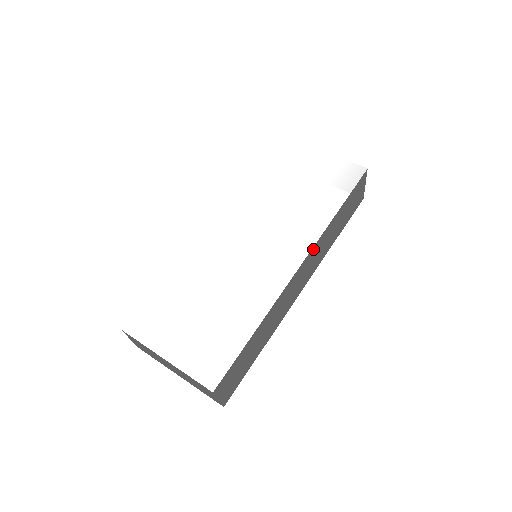
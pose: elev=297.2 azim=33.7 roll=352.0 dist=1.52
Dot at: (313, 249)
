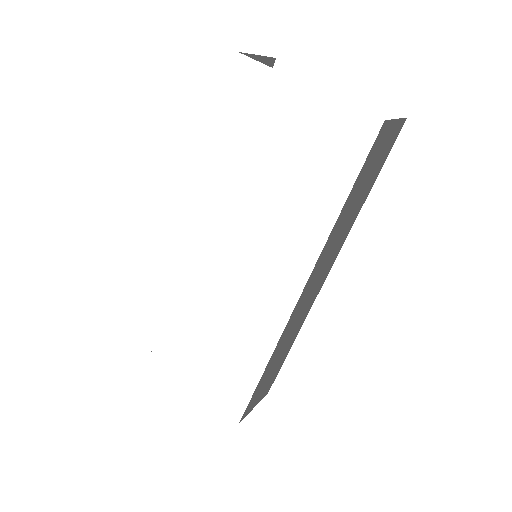
Dot at: (311, 275)
